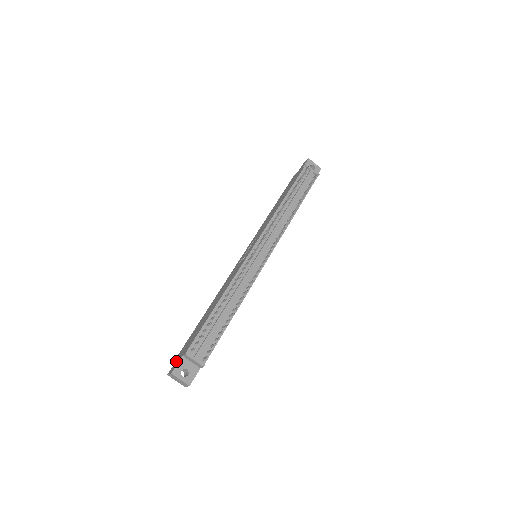
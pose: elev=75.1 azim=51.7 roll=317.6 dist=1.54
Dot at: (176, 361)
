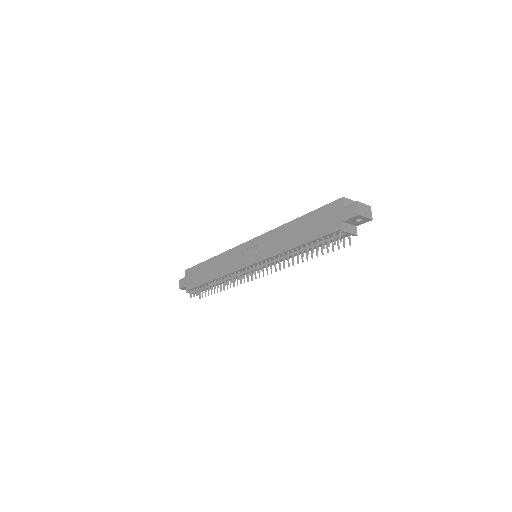
Dot at: (184, 280)
